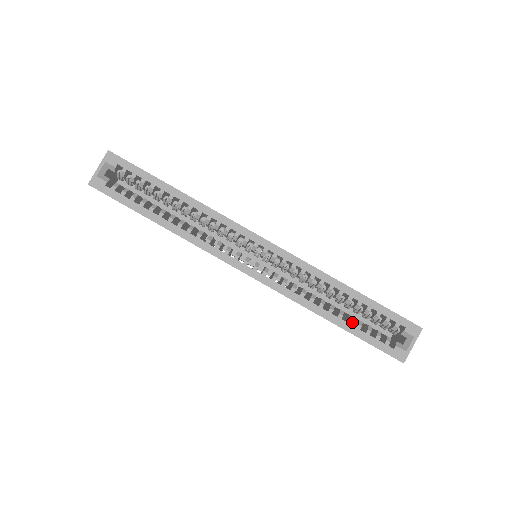
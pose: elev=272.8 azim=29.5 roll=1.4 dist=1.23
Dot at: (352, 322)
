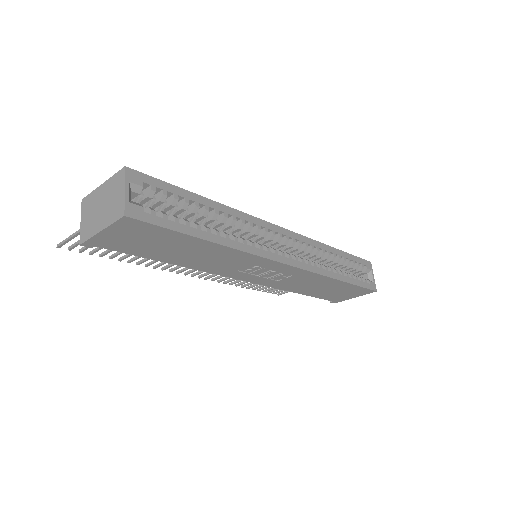
Dot at: occluded
